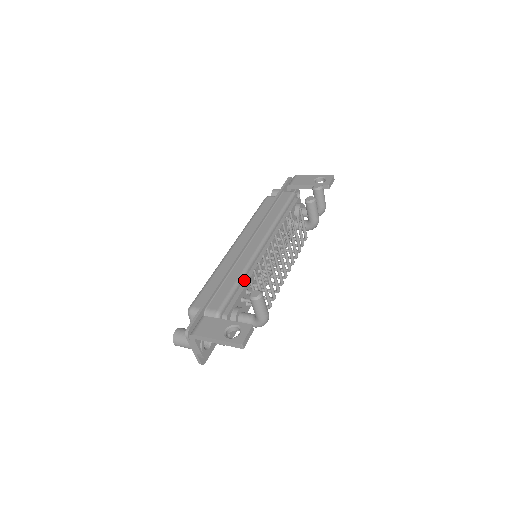
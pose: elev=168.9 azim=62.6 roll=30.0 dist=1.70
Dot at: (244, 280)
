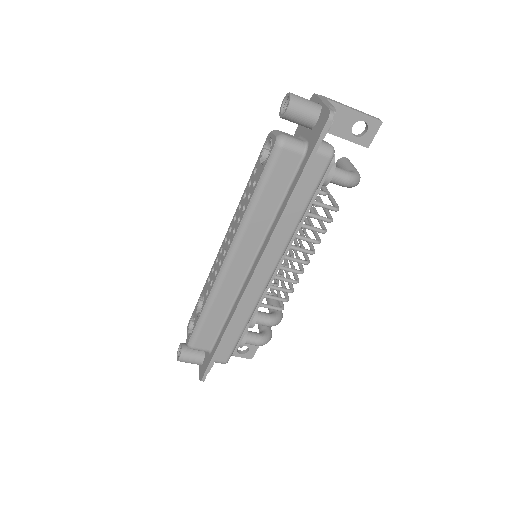
Dot at: occluded
